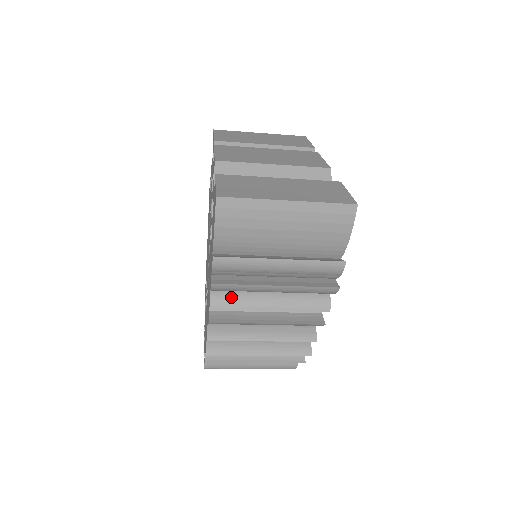
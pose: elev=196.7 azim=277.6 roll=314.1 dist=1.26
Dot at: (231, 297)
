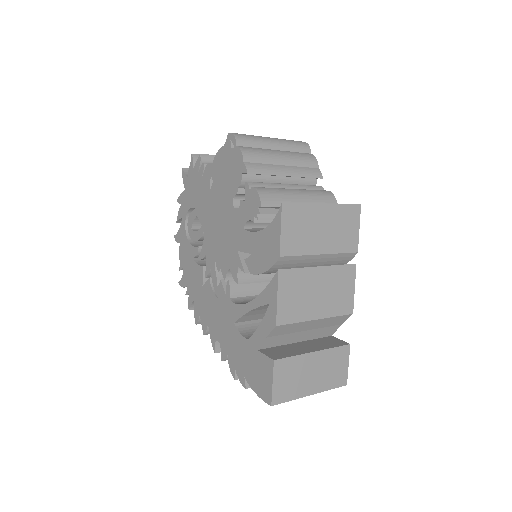
Dot at: occluded
